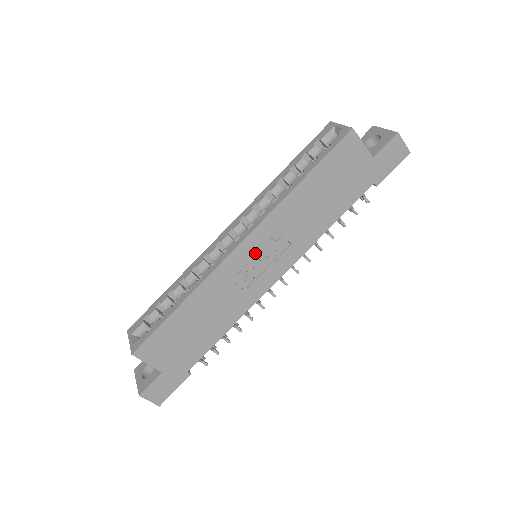
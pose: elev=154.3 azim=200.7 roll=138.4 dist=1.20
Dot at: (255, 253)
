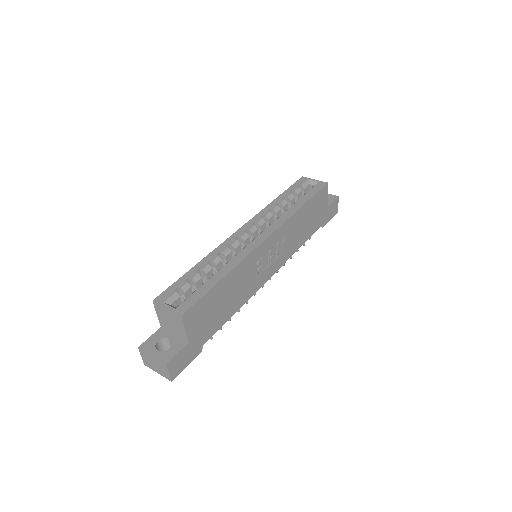
Dot at: (269, 250)
